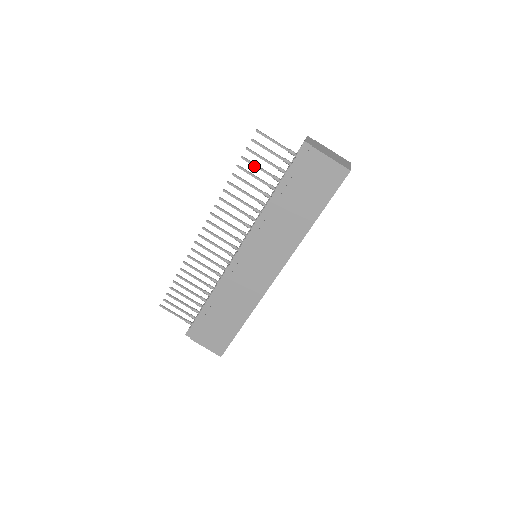
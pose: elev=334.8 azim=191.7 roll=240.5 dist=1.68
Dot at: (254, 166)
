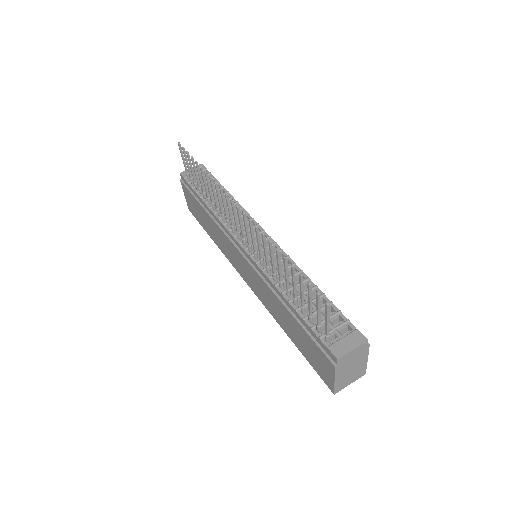
Dot at: (300, 288)
